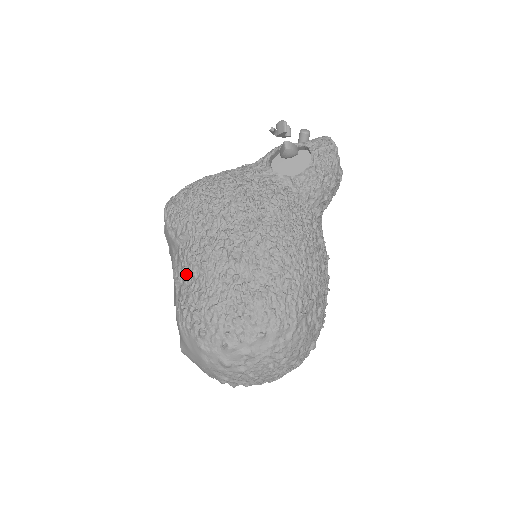
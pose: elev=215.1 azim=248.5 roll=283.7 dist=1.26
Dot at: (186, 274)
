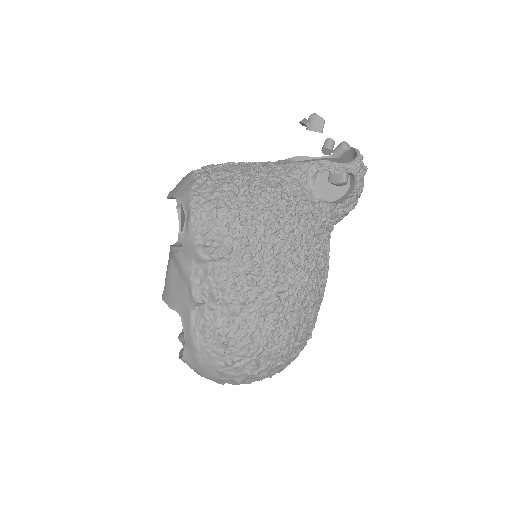
Dot at: (217, 301)
